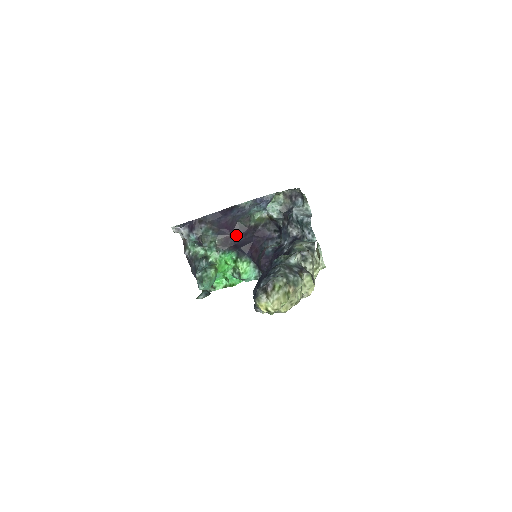
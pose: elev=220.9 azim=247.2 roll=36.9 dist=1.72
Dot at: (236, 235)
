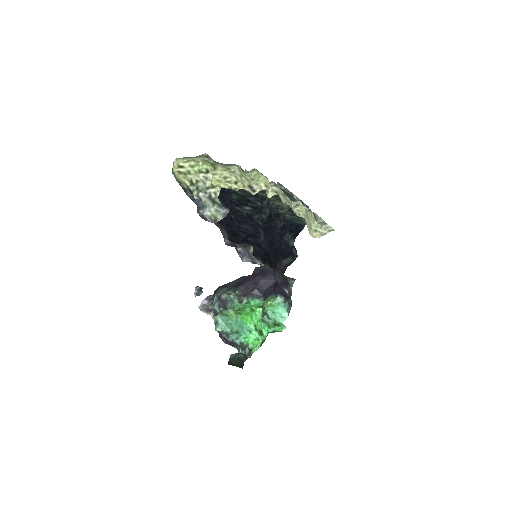
Dot at: (255, 278)
